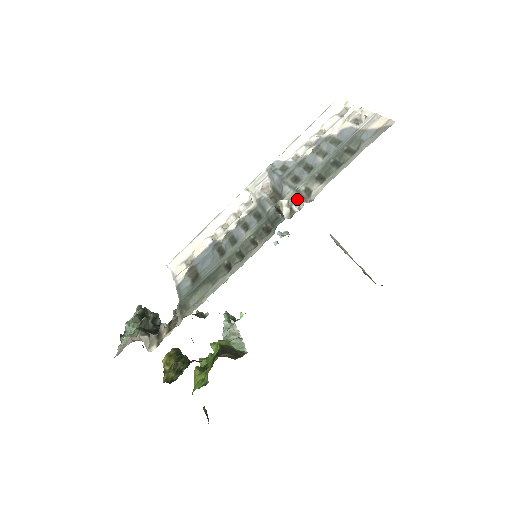
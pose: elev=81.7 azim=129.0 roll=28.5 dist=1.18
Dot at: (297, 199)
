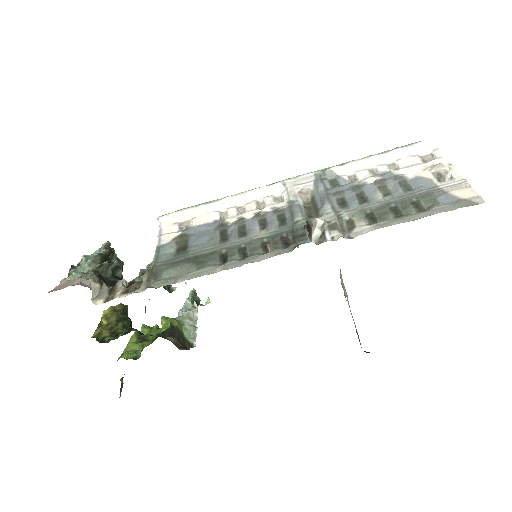
Dot at: (335, 226)
